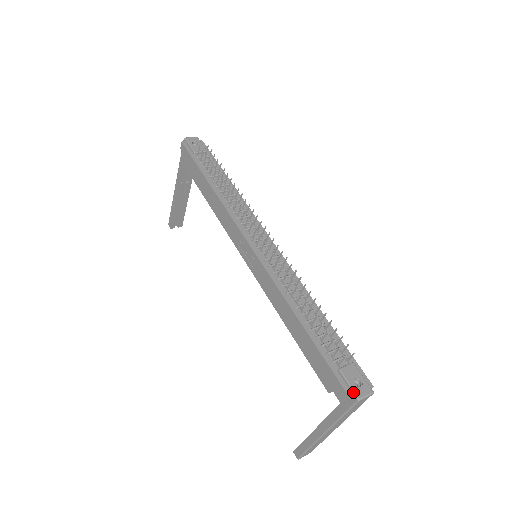
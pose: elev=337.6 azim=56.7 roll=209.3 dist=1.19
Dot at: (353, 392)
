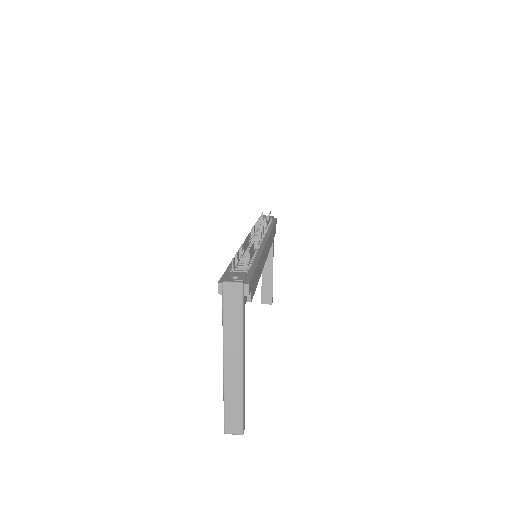
Dot at: (224, 279)
